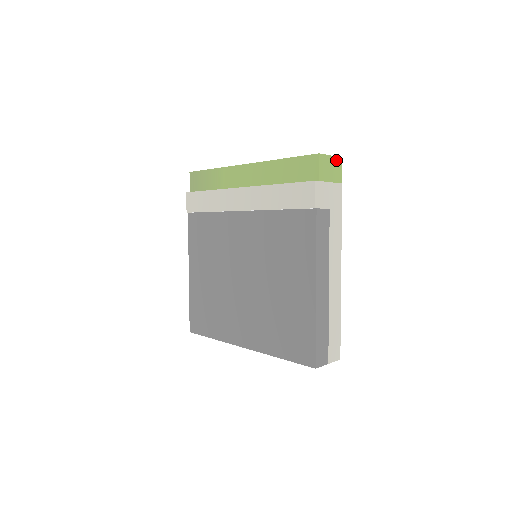
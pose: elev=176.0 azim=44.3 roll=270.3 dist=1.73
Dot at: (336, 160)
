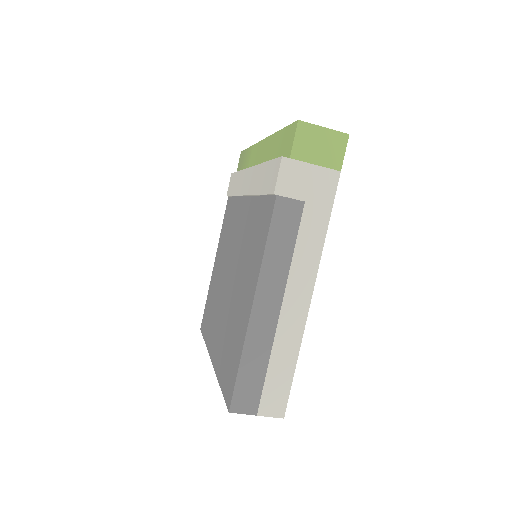
Dot at: (334, 136)
